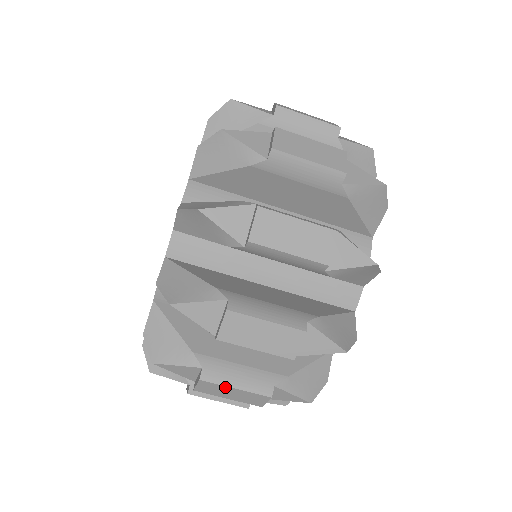
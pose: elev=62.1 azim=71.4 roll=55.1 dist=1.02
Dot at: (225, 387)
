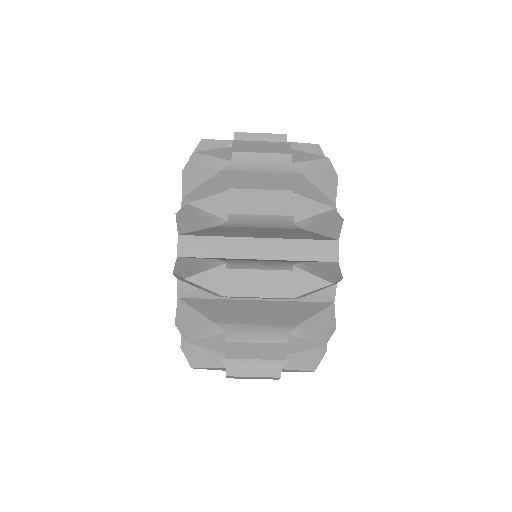
Dot at: (250, 272)
